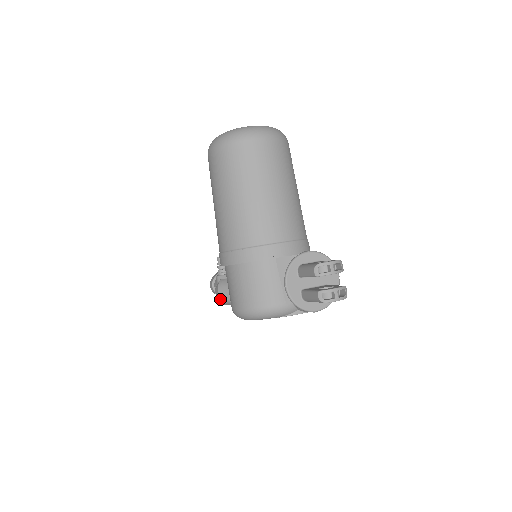
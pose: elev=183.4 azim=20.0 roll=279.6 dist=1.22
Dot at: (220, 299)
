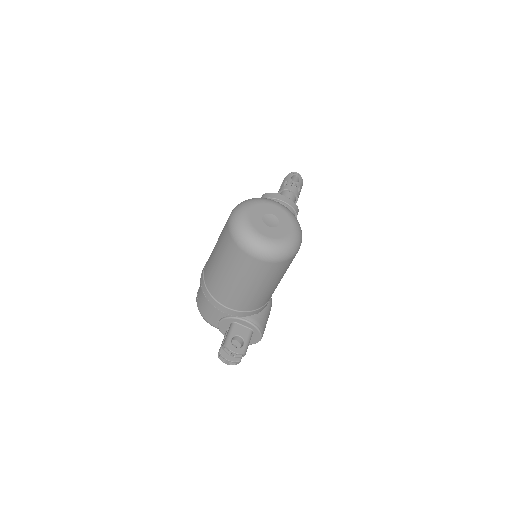
Dot at: occluded
